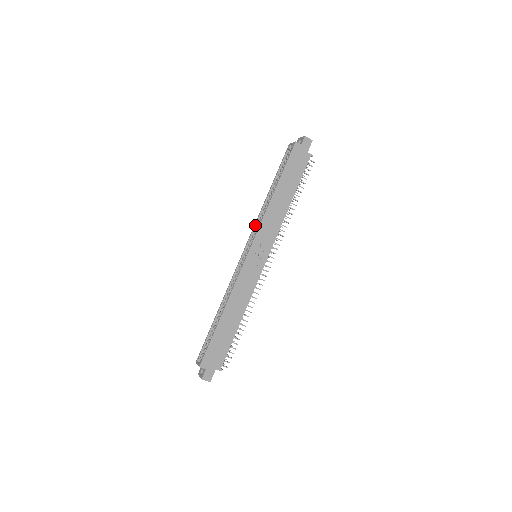
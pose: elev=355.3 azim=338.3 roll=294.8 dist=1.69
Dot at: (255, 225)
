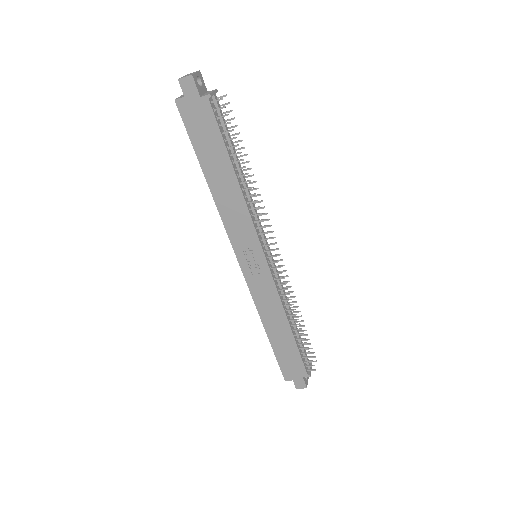
Dot at: occluded
